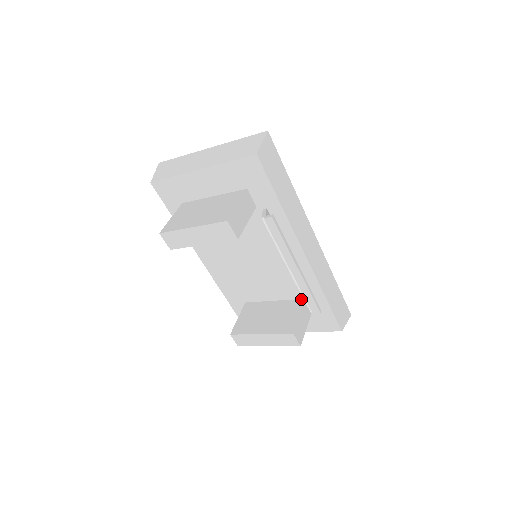
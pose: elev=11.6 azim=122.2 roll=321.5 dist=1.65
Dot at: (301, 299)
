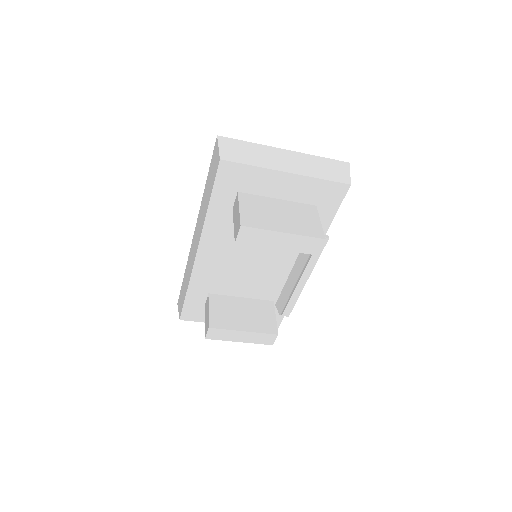
Dot at: (270, 301)
